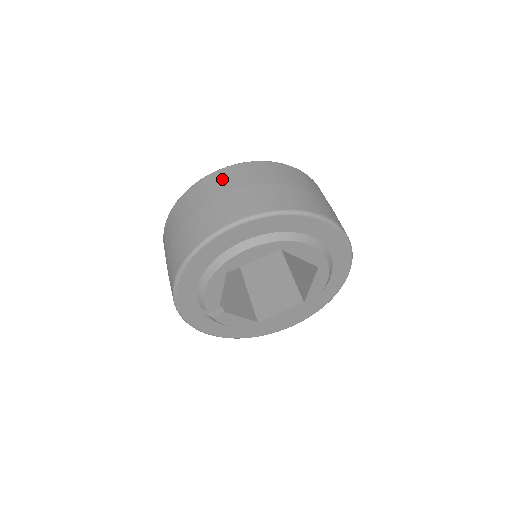
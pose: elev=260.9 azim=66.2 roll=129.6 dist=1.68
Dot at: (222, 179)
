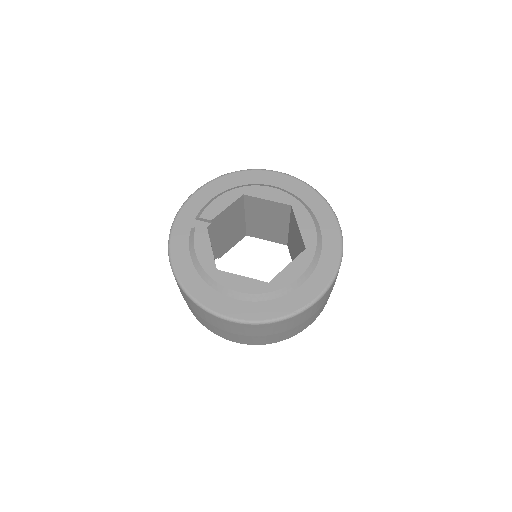
Dot at: occluded
